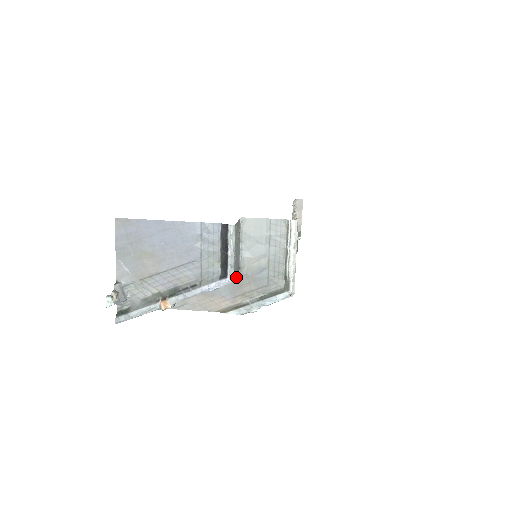
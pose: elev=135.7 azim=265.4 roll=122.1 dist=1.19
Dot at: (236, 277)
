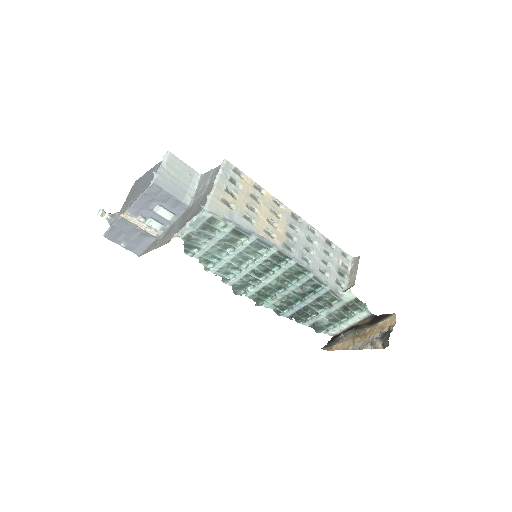
Dot at: (185, 214)
